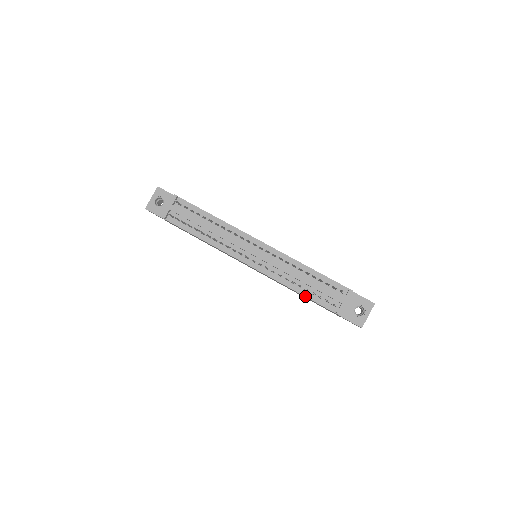
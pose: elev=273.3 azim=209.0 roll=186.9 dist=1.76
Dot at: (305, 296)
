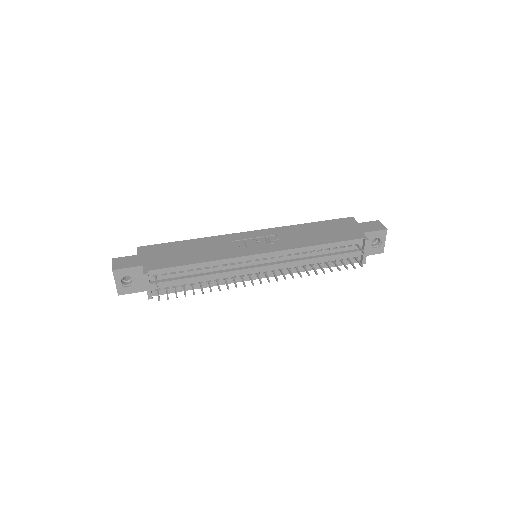
Dot at: (327, 267)
